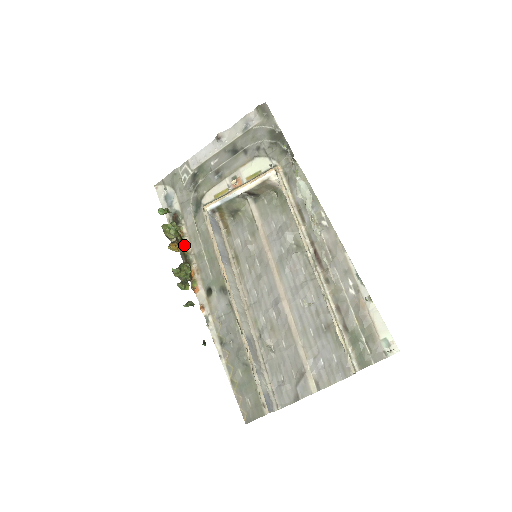
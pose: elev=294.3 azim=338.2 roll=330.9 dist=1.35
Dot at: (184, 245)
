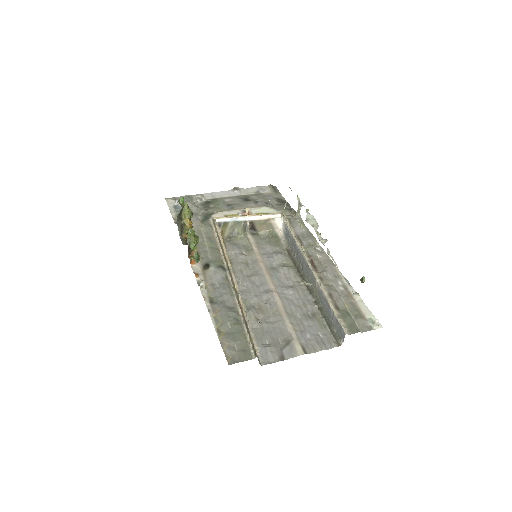
Dot at: occluded
